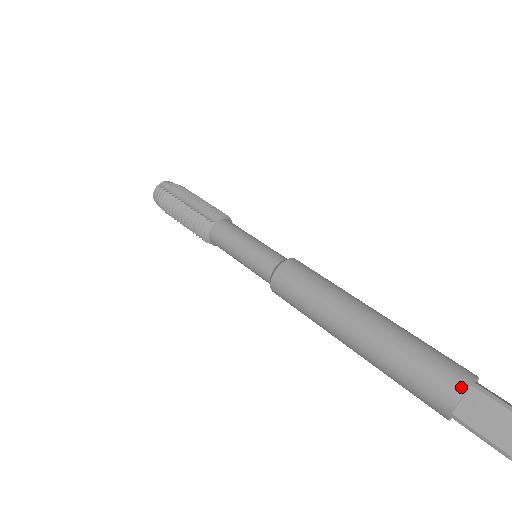
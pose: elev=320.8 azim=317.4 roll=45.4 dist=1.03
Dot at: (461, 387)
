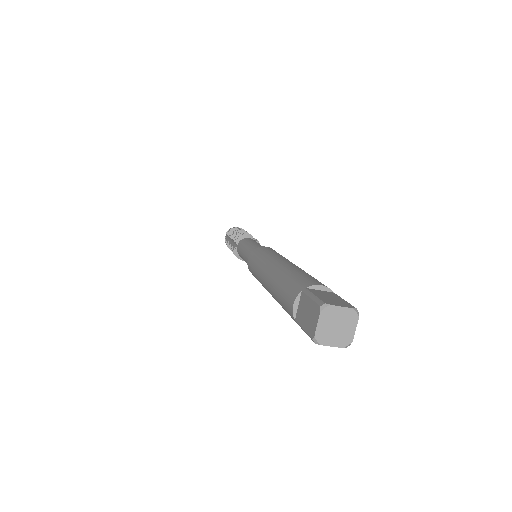
Dot at: occluded
